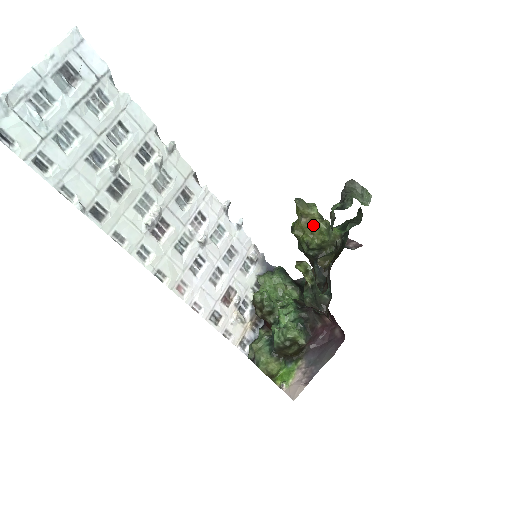
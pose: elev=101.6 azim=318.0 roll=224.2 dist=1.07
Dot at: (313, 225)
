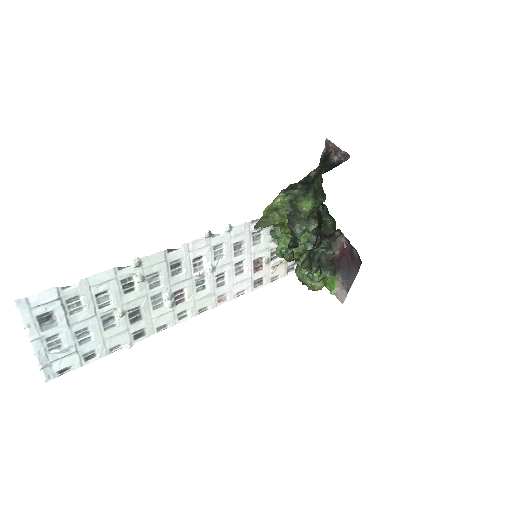
Dot at: (284, 225)
